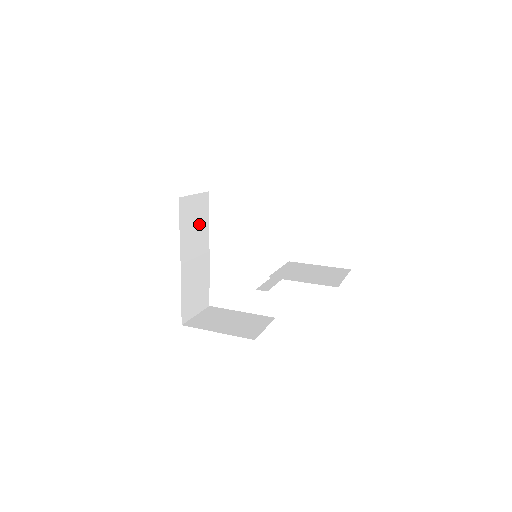
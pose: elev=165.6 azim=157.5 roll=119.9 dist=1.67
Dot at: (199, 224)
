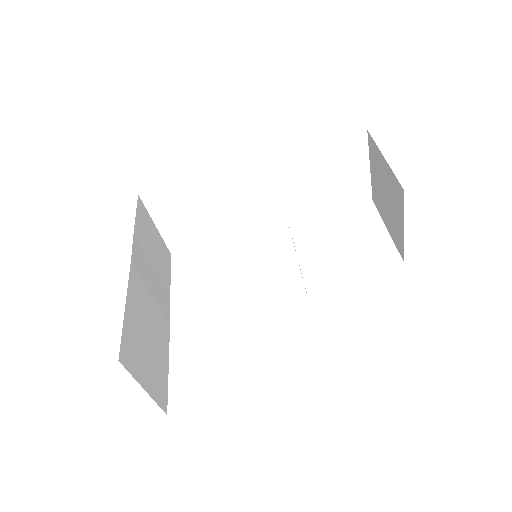
Dot at: (158, 266)
